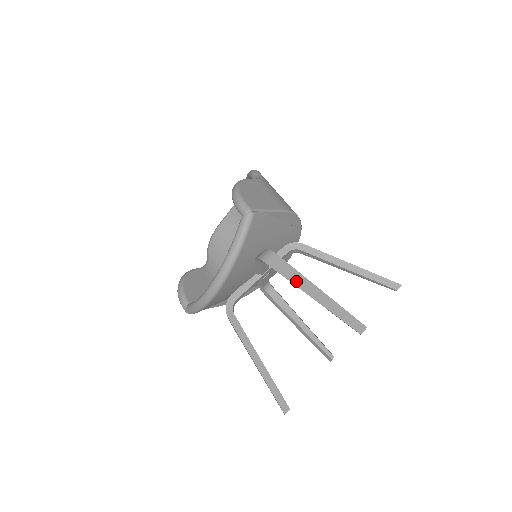
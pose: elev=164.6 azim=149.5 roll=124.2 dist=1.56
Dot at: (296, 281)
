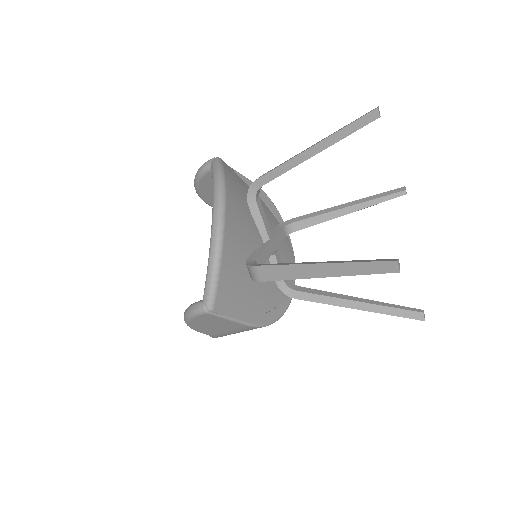
Dot at: (293, 157)
